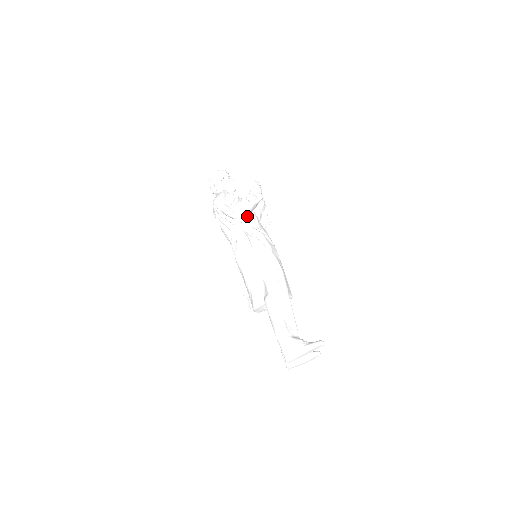
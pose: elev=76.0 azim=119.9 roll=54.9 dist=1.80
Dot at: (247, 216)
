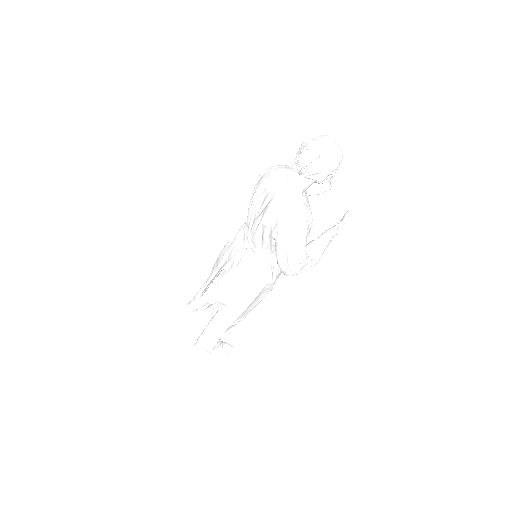
Dot at: occluded
